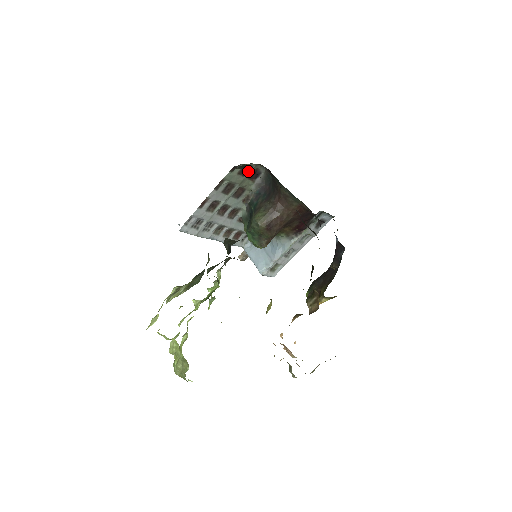
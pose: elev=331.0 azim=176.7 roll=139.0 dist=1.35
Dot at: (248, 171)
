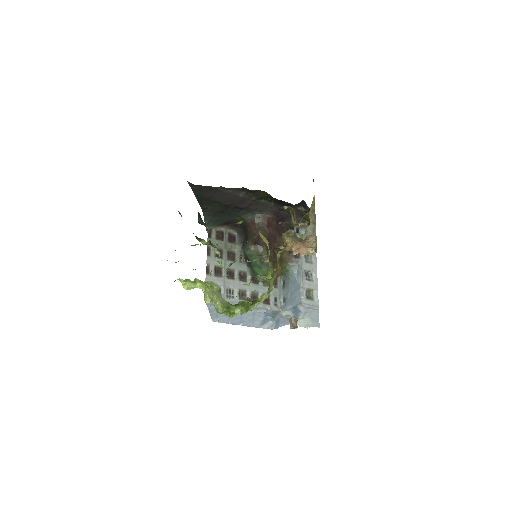
Dot at: (223, 236)
